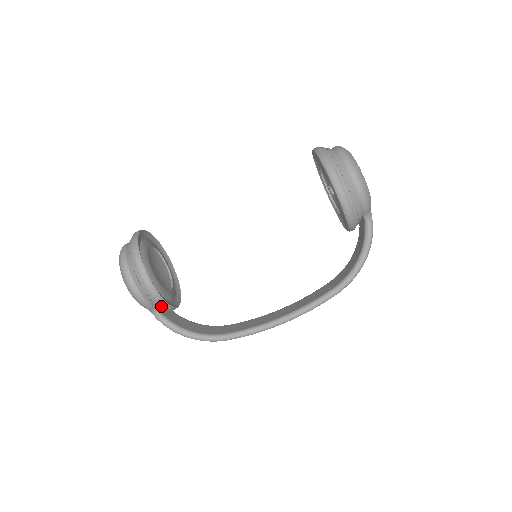
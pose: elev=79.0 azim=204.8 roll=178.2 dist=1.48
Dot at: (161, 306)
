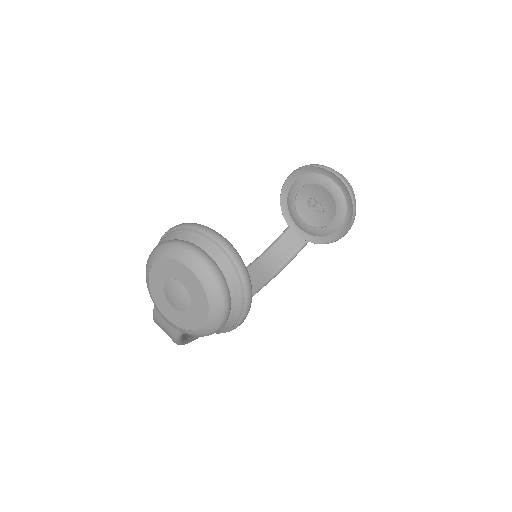
Dot at: occluded
